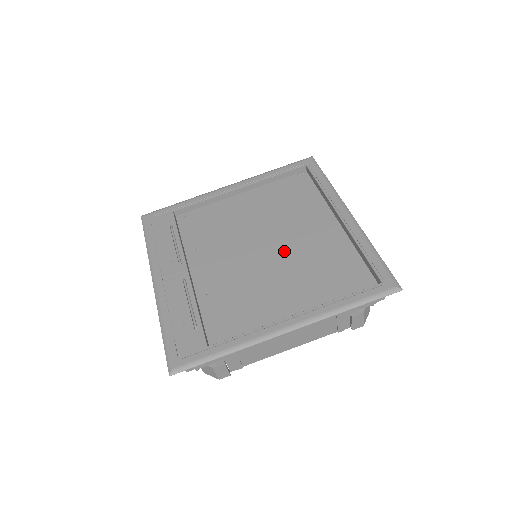
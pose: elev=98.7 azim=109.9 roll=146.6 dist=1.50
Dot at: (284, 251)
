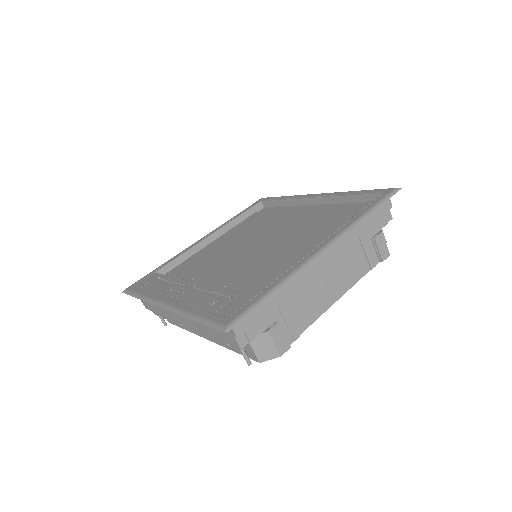
Dot at: (280, 235)
